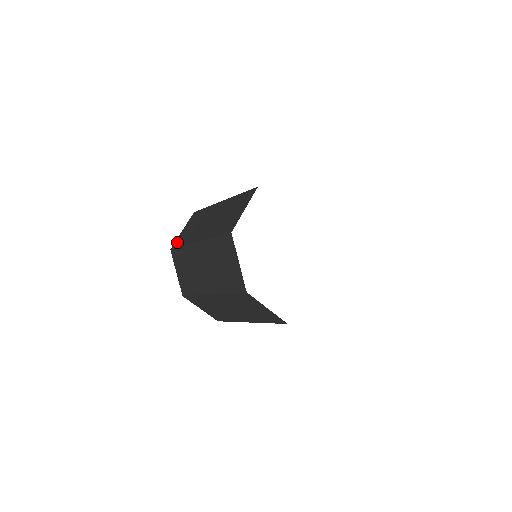
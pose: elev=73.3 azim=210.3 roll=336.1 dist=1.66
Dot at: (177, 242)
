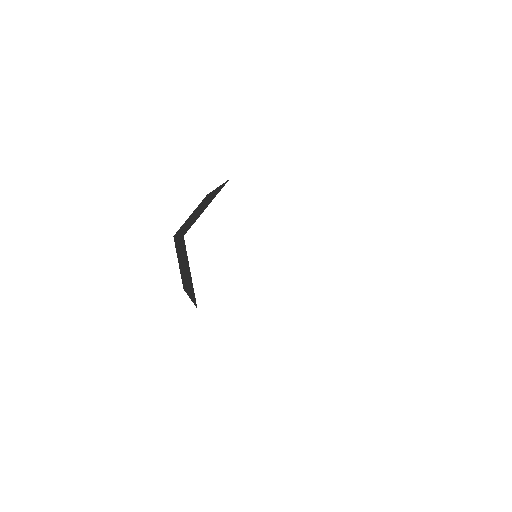
Dot at: (179, 229)
